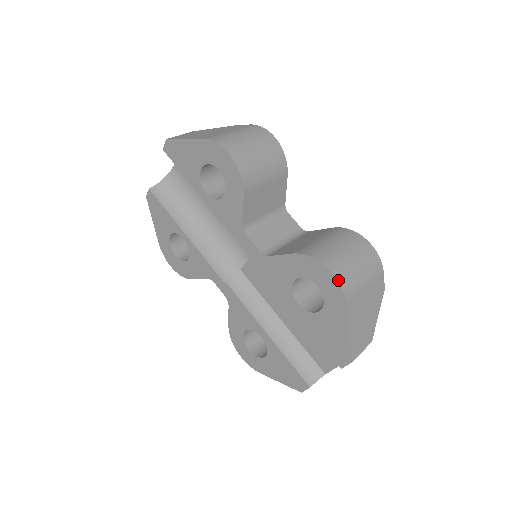
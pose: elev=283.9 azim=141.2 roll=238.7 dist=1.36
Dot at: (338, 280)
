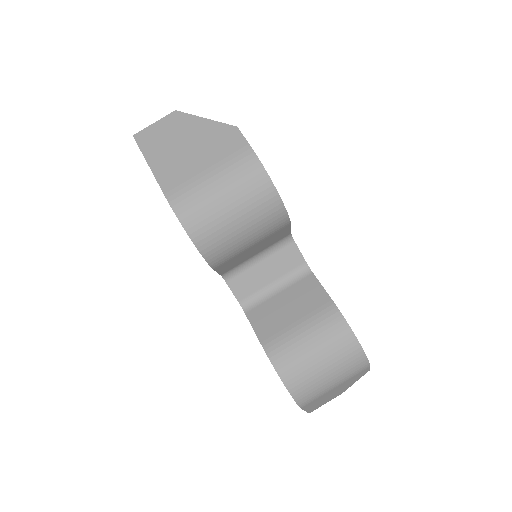
Dot at: (294, 397)
